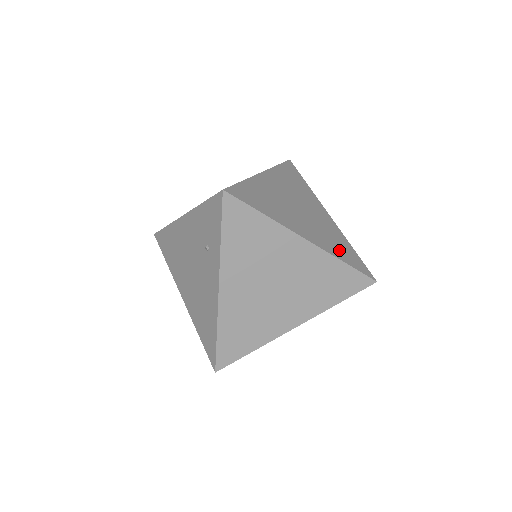
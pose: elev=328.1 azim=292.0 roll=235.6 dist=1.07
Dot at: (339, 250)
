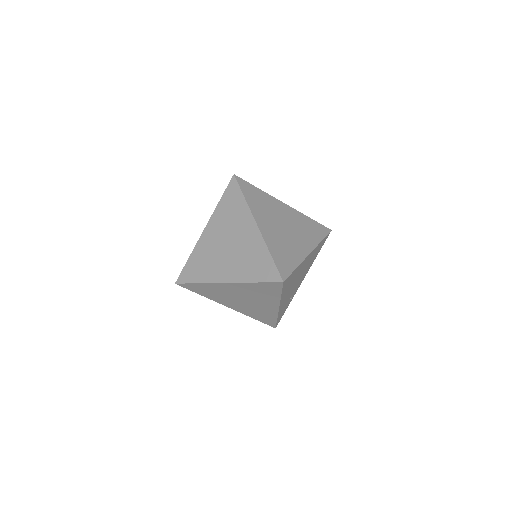
Dot at: (278, 251)
